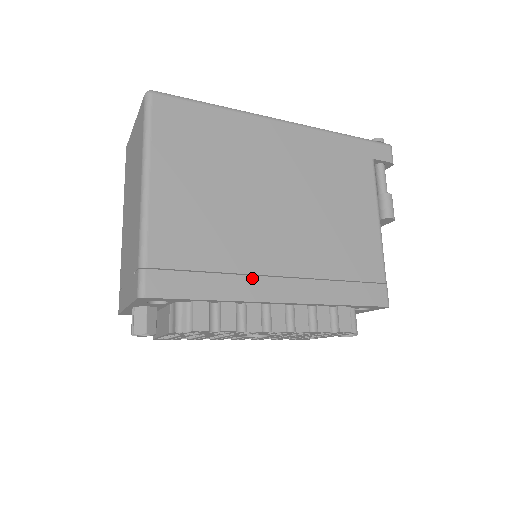
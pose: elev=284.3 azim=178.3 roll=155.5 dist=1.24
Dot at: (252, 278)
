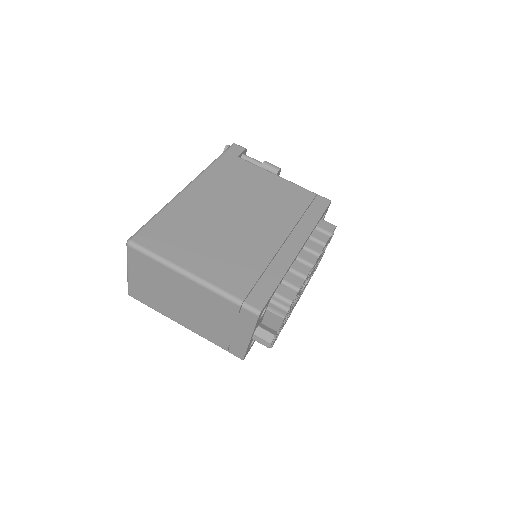
Dot at: (278, 254)
